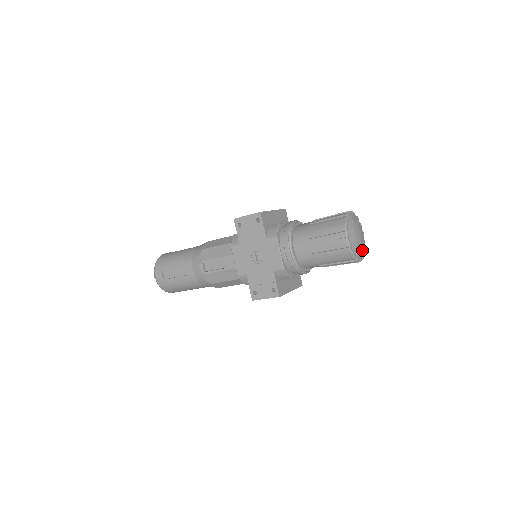
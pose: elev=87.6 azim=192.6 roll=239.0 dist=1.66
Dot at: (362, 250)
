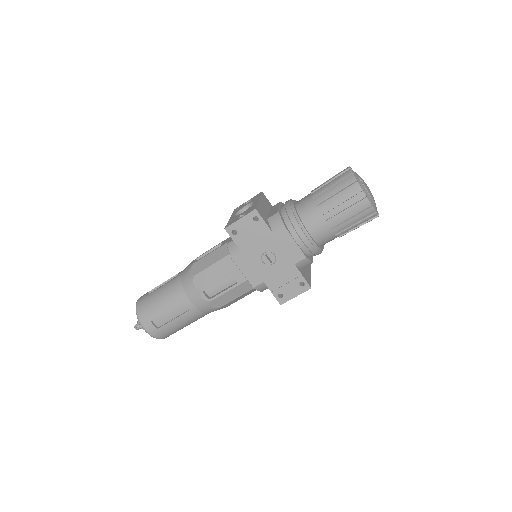
Dot at: occluded
